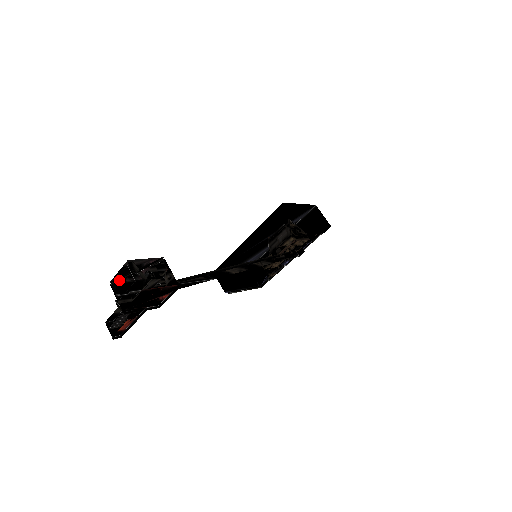
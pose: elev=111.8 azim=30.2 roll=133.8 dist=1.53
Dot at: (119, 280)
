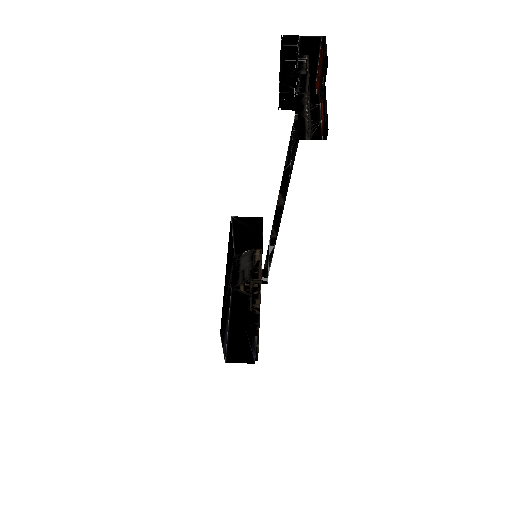
Dot at: (282, 68)
